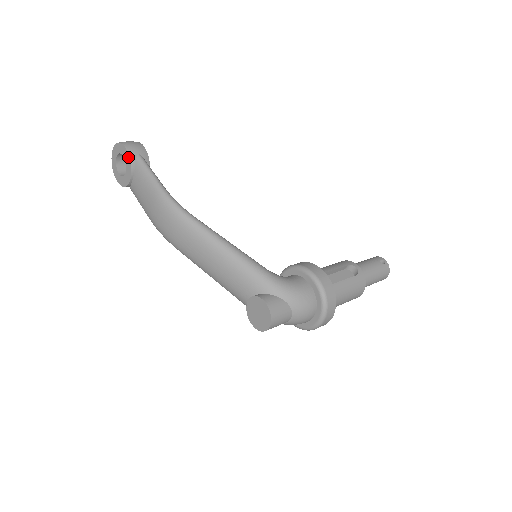
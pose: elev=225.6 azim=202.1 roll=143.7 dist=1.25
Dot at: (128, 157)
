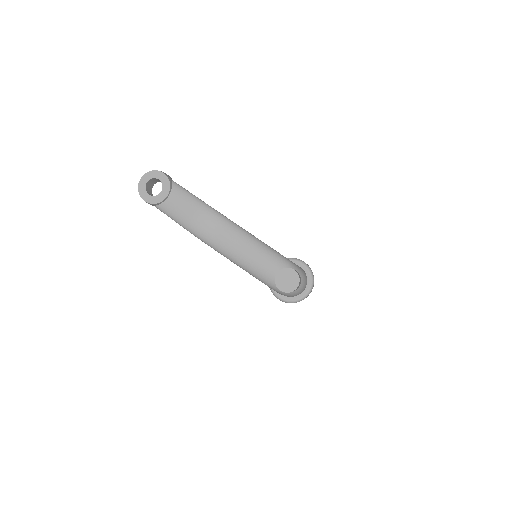
Dot at: (167, 180)
